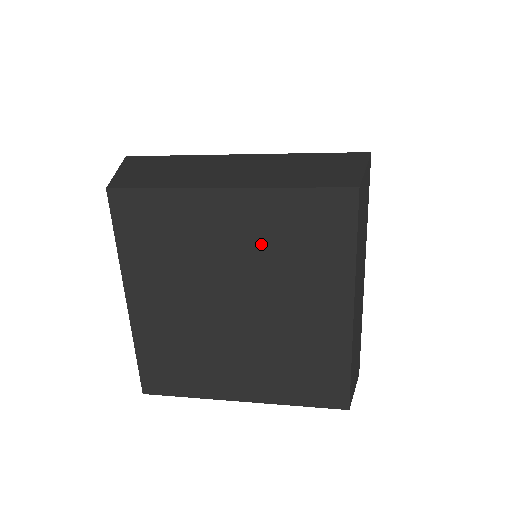
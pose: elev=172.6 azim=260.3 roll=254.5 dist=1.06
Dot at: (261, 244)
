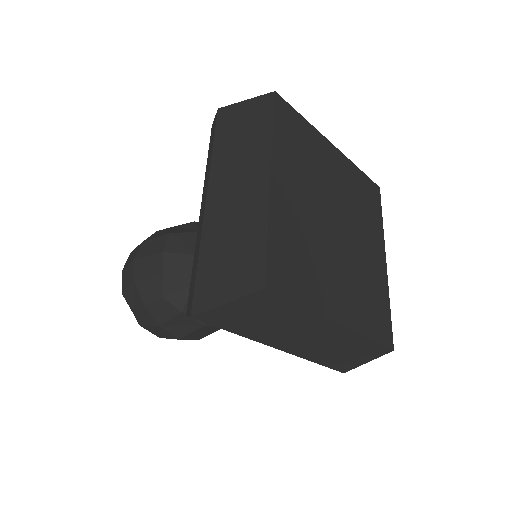
Dot at: (348, 190)
